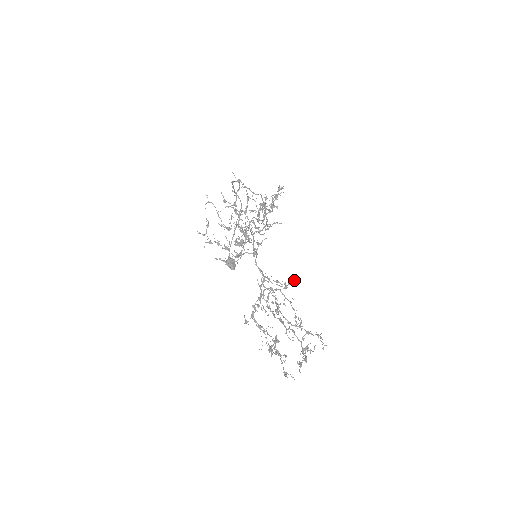
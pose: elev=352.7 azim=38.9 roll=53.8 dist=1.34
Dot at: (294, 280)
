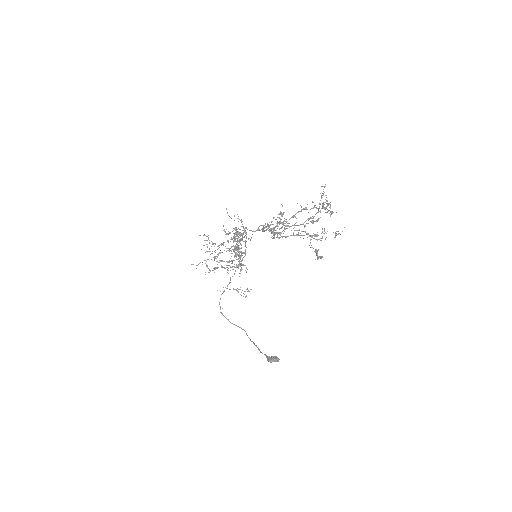
Dot at: (281, 214)
